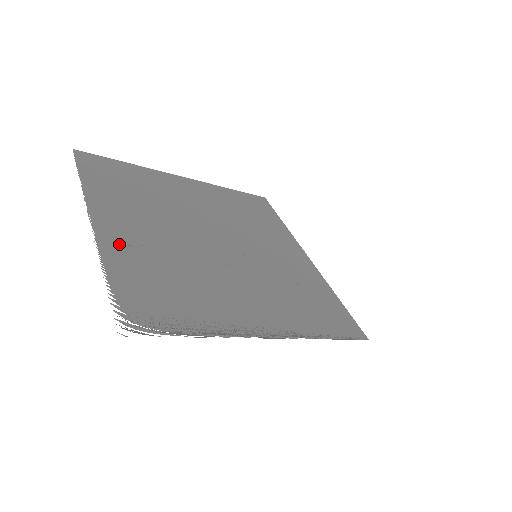
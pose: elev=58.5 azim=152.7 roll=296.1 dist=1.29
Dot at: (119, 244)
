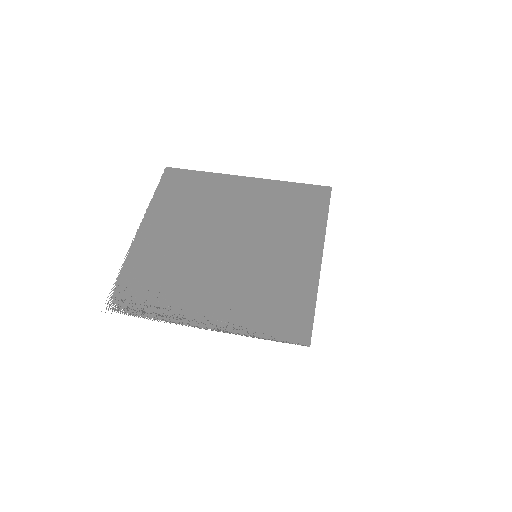
Dot at: (144, 248)
